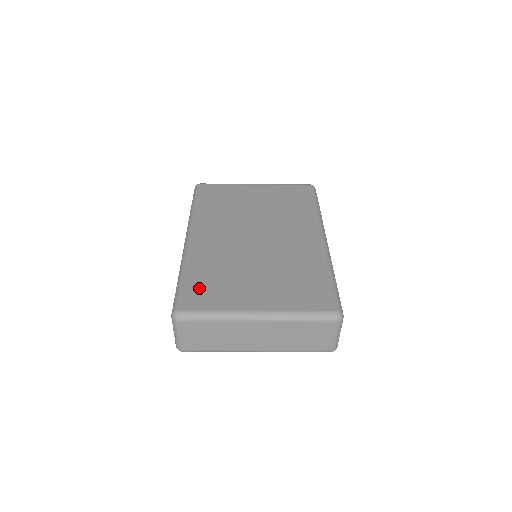
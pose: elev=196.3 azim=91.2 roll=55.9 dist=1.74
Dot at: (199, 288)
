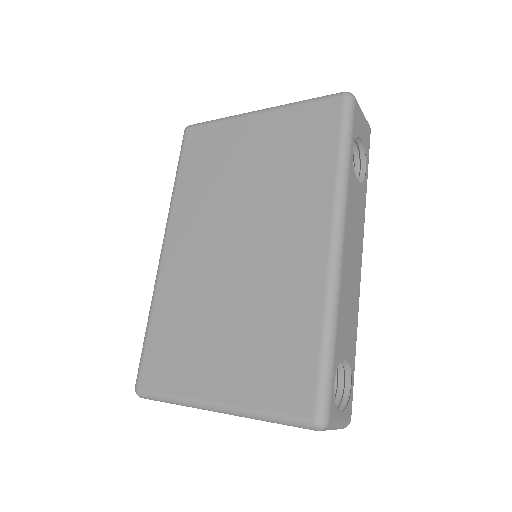
Dot at: (160, 351)
